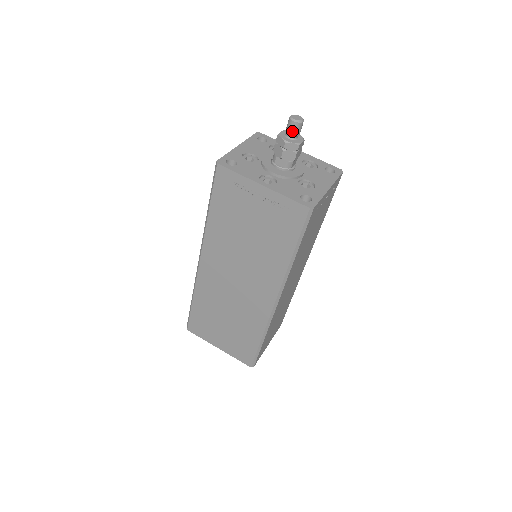
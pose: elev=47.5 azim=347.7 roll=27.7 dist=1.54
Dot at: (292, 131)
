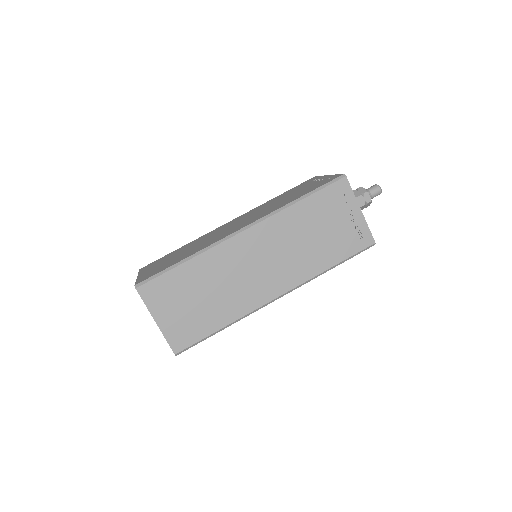
Dot at: (370, 188)
